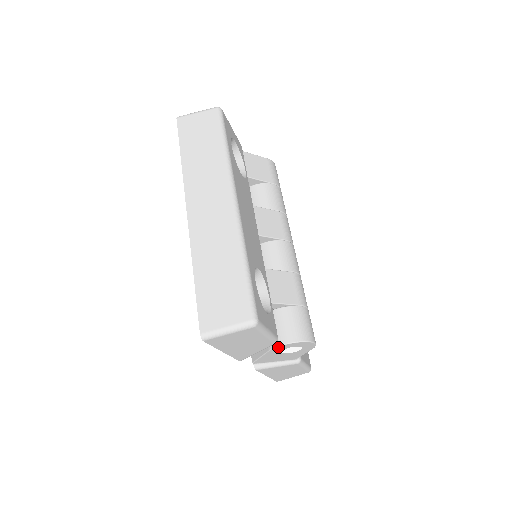
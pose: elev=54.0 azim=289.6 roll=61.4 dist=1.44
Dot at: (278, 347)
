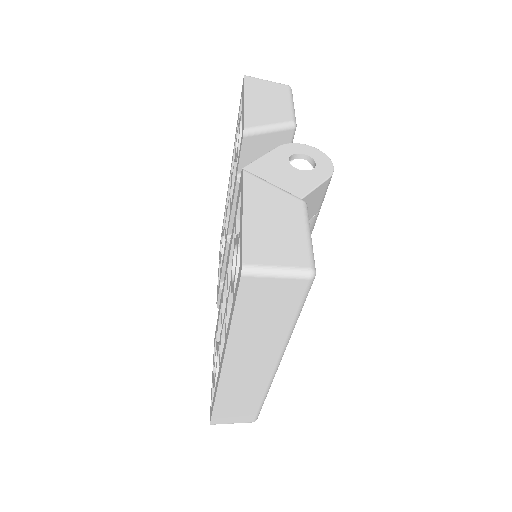
Dot at: occluded
